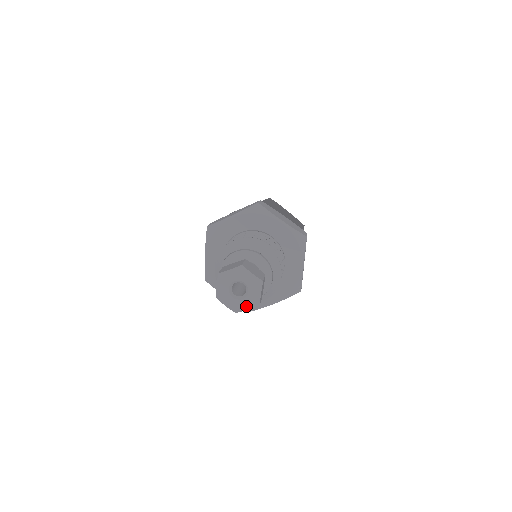
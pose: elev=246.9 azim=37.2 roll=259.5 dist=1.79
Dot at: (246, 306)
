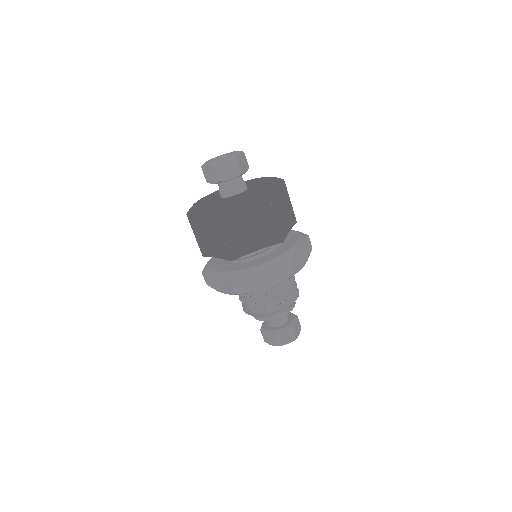
Dot at: occluded
